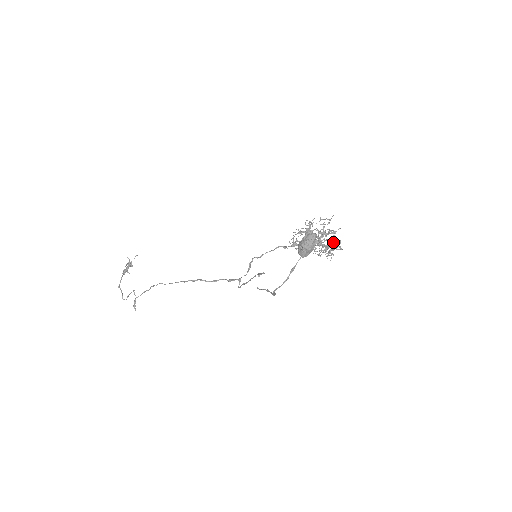
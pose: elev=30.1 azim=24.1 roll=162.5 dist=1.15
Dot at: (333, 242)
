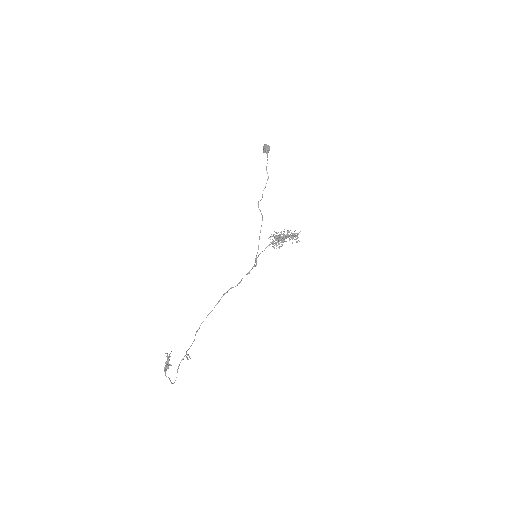
Dot at: occluded
